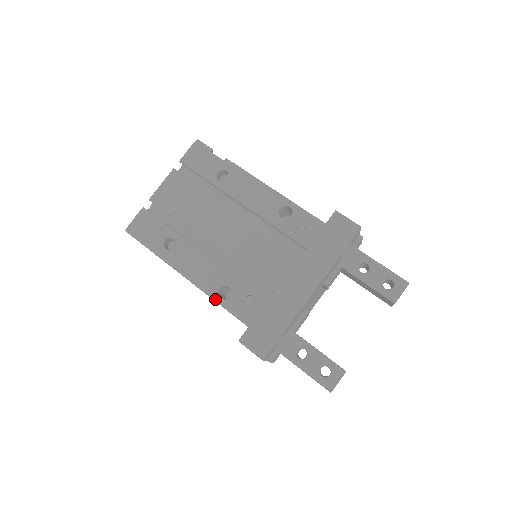
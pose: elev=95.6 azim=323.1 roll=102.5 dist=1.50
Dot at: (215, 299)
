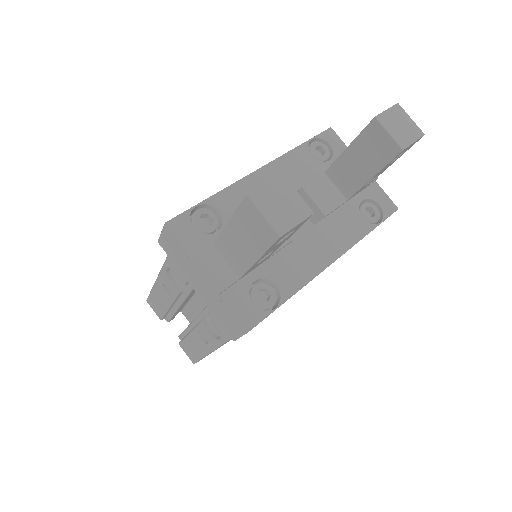
Dot at: occluded
